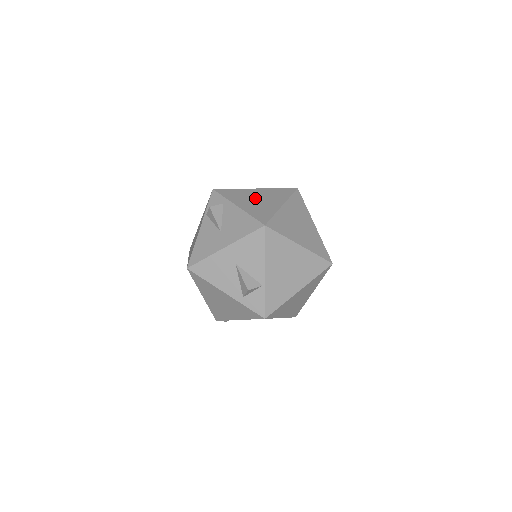
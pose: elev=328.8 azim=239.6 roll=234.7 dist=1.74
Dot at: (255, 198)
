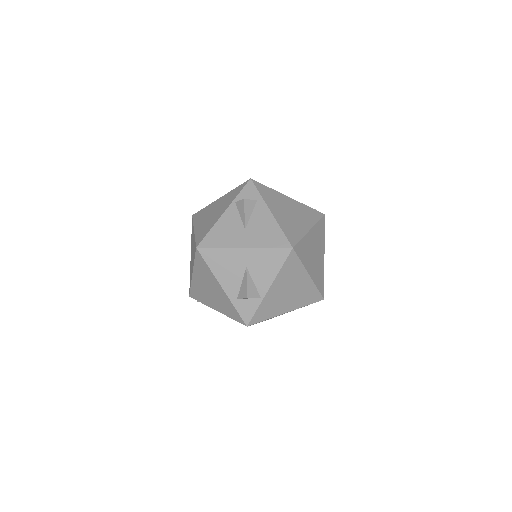
Dot at: (287, 209)
